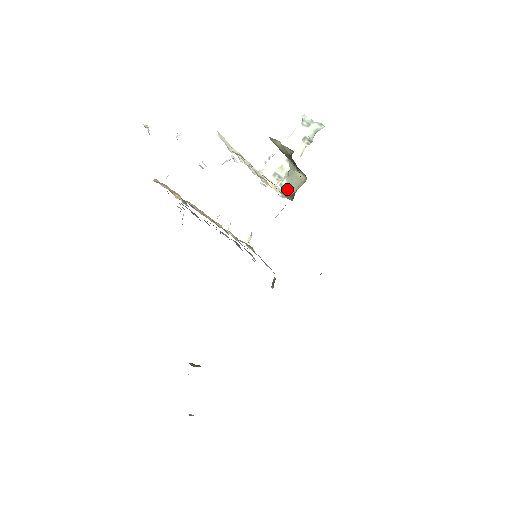
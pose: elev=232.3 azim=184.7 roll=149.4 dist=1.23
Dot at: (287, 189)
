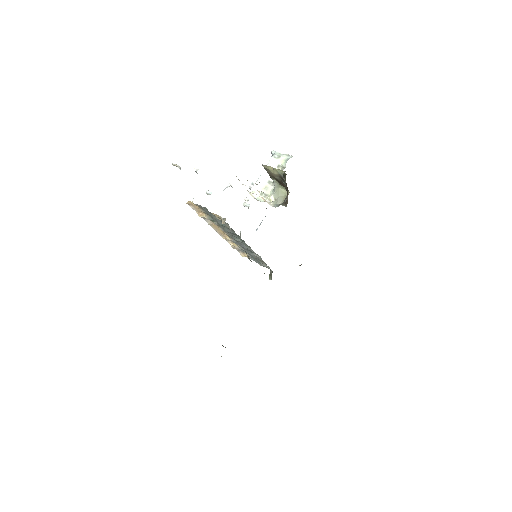
Dot at: (276, 201)
